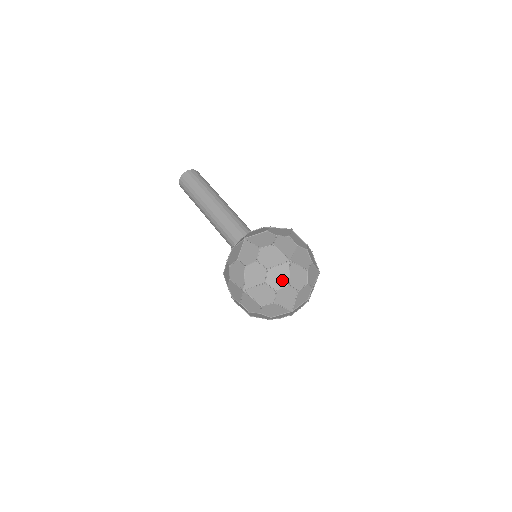
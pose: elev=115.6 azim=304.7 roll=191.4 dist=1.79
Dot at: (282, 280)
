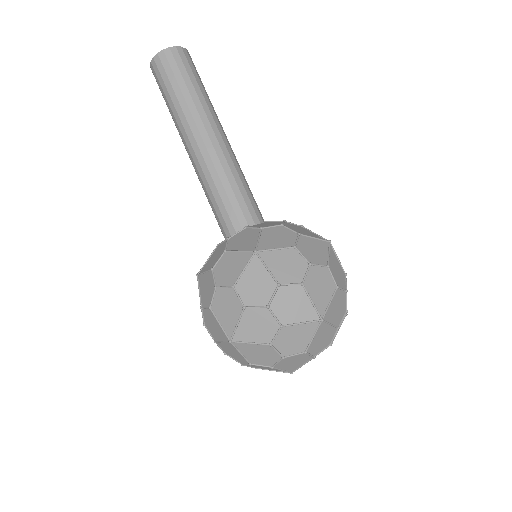
Dot at: (298, 344)
